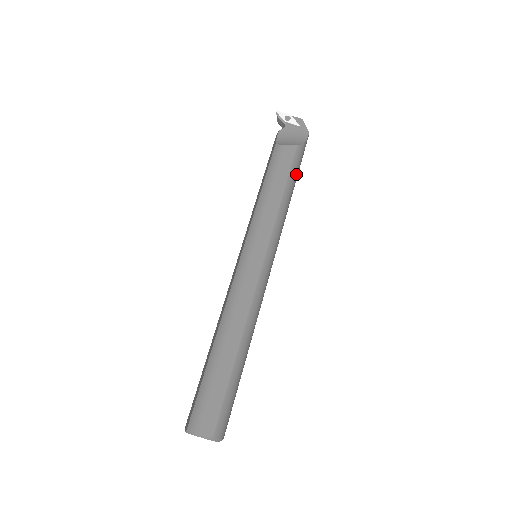
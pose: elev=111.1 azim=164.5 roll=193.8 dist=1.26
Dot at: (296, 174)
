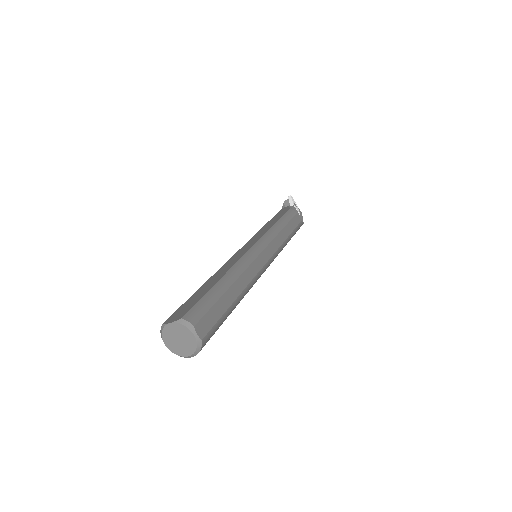
Dot at: occluded
